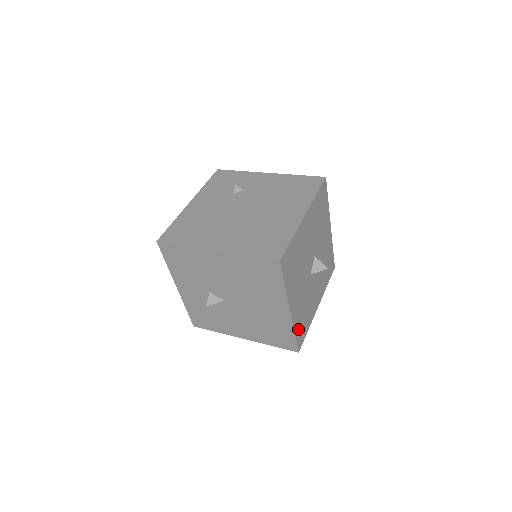
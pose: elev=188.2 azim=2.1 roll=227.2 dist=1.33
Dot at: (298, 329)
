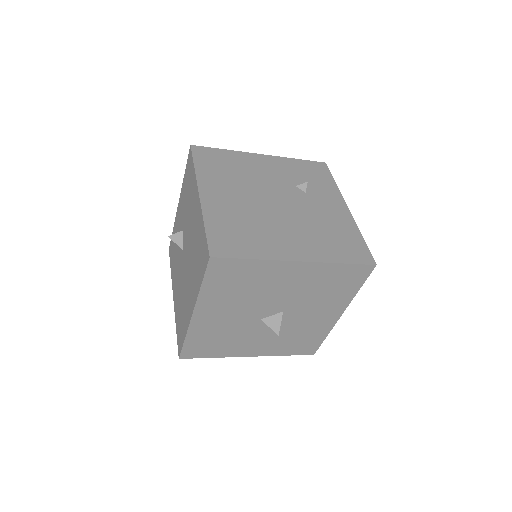
Dot at: (195, 341)
